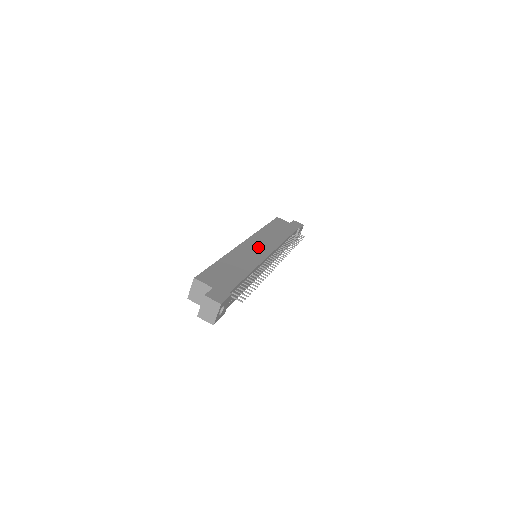
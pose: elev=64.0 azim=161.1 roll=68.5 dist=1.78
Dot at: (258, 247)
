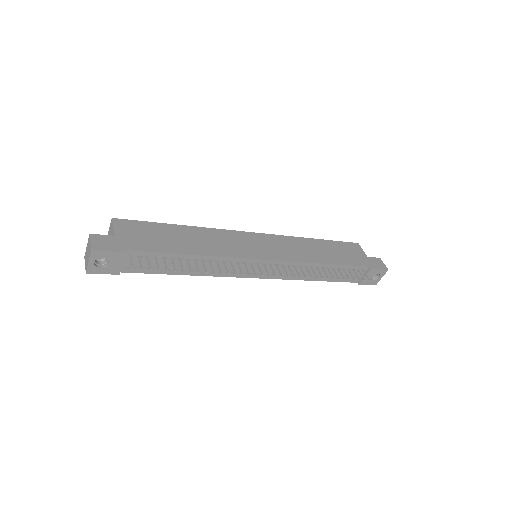
Dot at: (261, 246)
